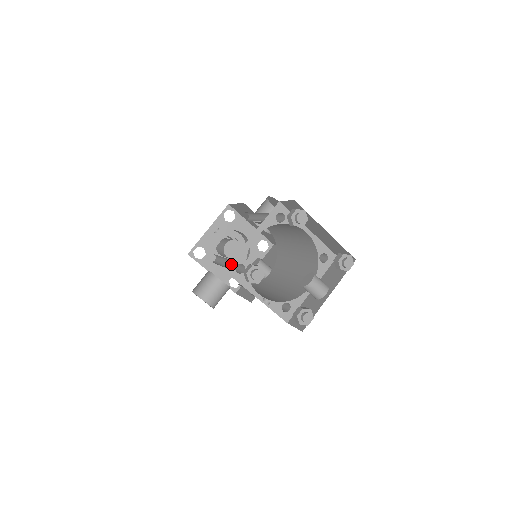
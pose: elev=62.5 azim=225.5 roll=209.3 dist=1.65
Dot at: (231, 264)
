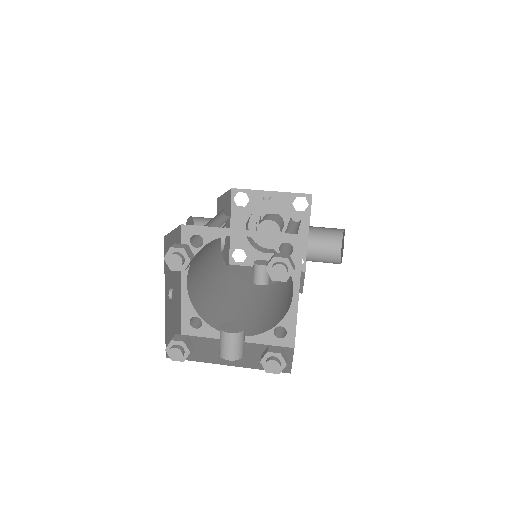
Dot at: (194, 227)
